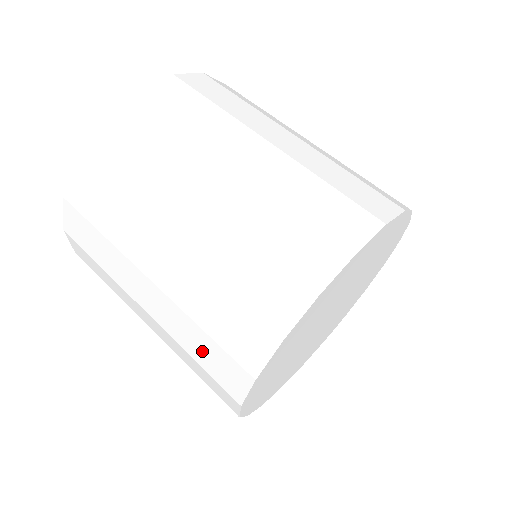
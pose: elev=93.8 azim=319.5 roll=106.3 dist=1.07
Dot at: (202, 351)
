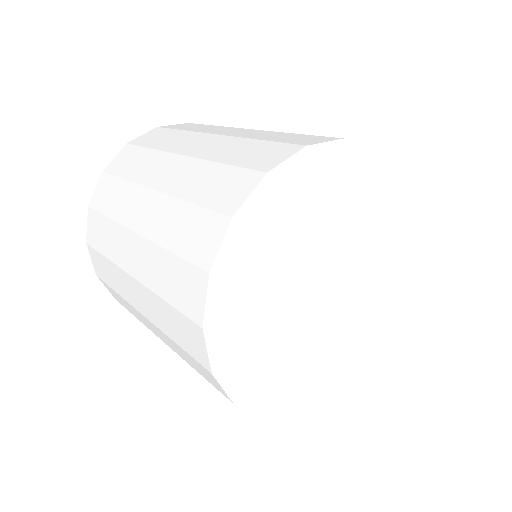
Dot at: (182, 231)
